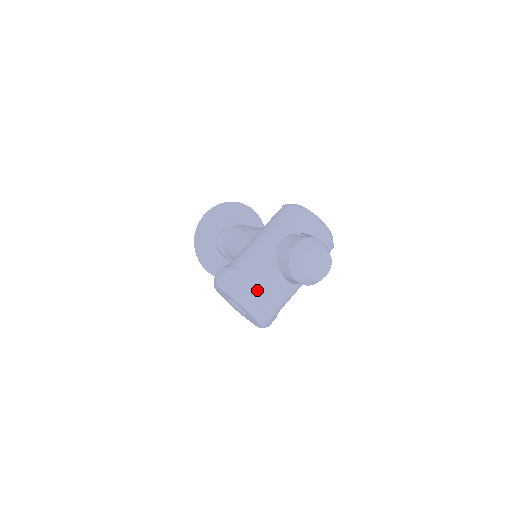
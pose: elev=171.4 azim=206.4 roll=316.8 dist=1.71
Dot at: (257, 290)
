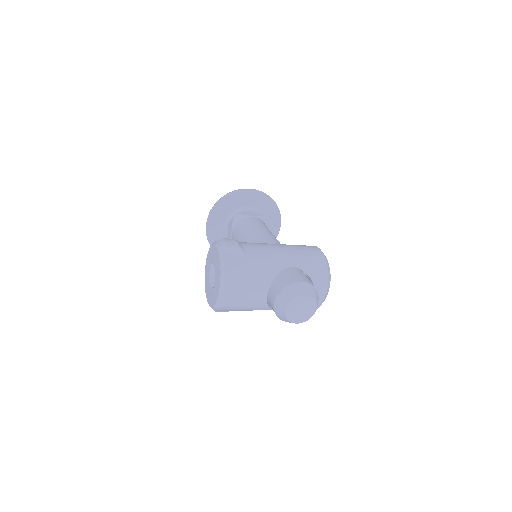
Dot at: (242, 280)
